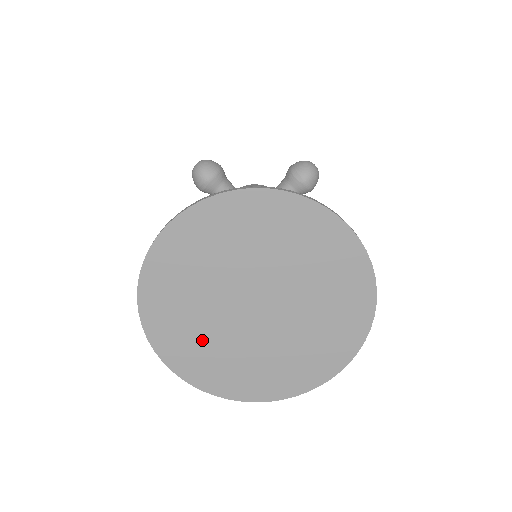
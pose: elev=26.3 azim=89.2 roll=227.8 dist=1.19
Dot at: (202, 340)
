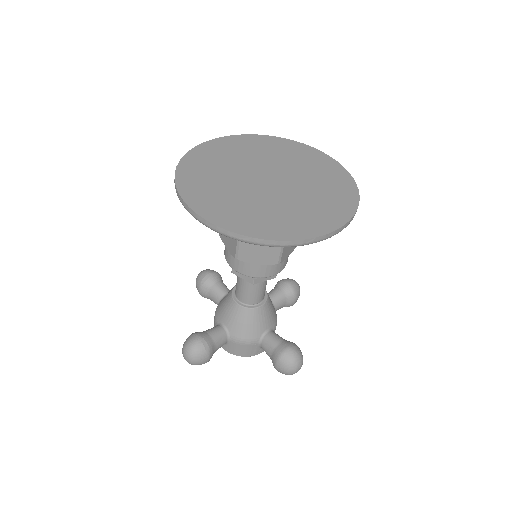
Dot at: (222, 192)
